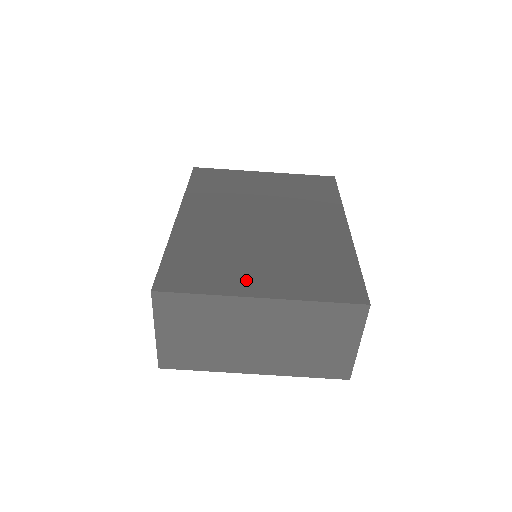
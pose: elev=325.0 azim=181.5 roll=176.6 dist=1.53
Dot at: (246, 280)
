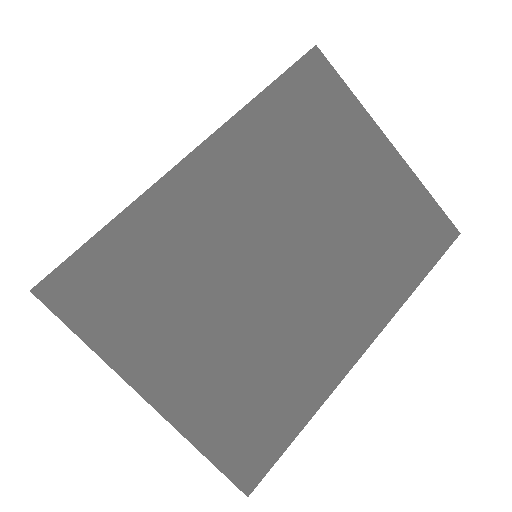
Dot at: (158, 357)
